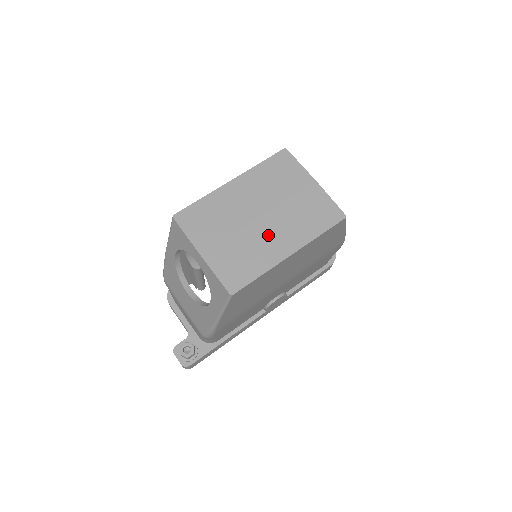
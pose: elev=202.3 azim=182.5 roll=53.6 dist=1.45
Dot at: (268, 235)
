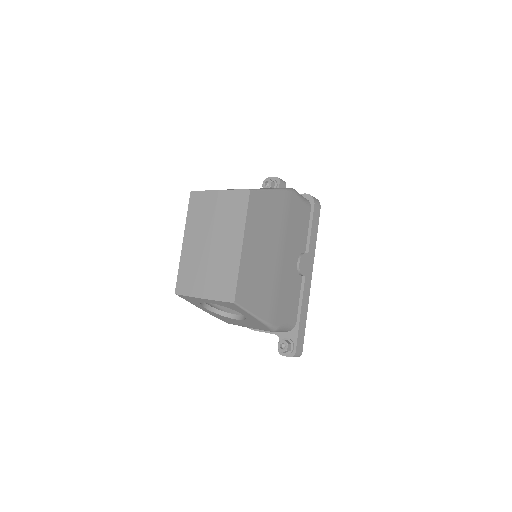
Dot at: (223, 249)
